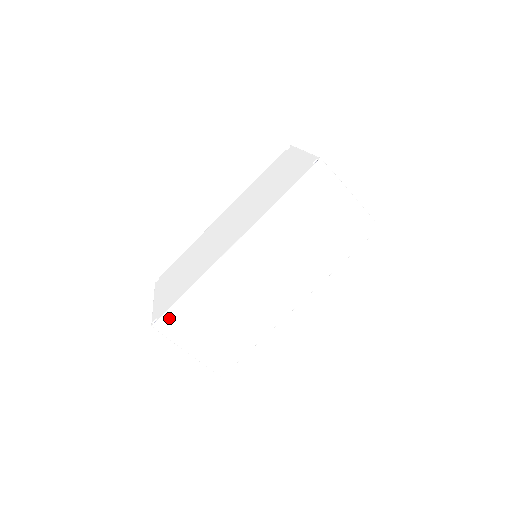
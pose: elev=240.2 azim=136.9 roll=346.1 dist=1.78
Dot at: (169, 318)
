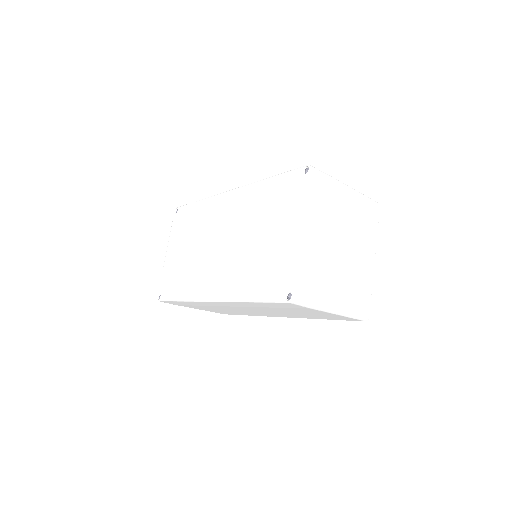
Dot at: (169, 302)
